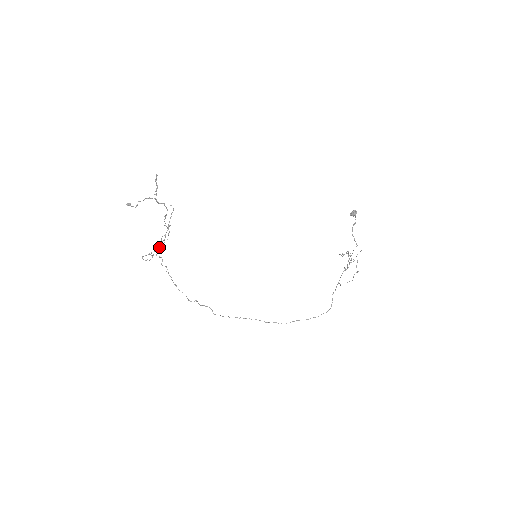
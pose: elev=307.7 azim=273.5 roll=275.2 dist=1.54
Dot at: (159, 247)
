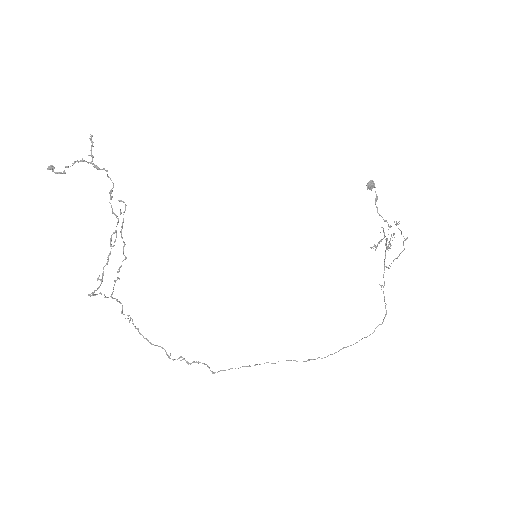
Dot at: (114, 280)
